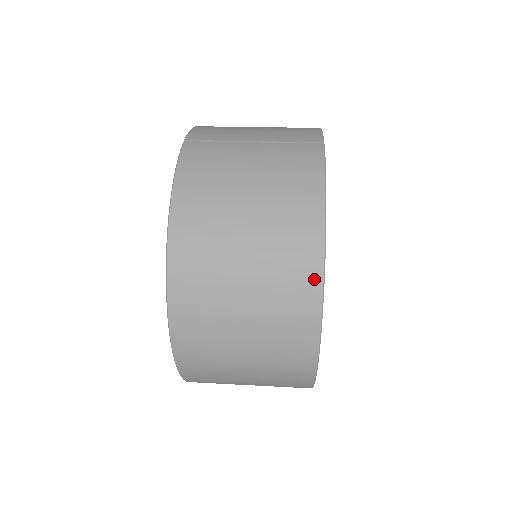
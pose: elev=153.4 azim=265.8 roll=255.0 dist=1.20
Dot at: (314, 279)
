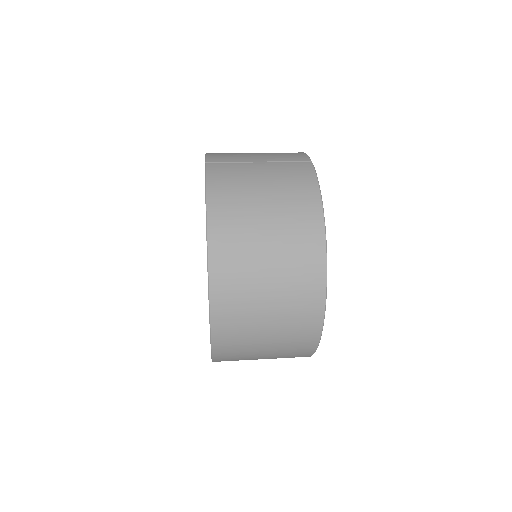
Dot at: (320, 257)
